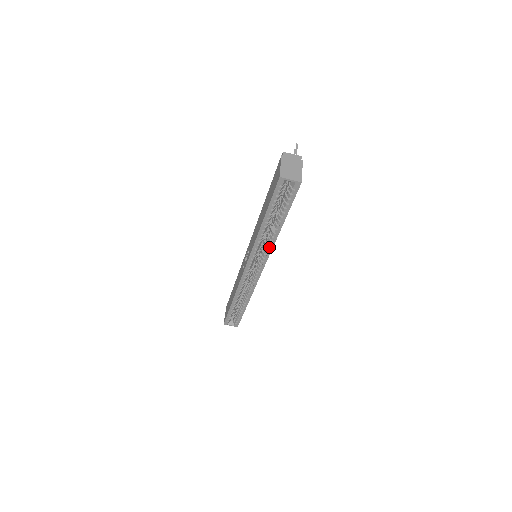
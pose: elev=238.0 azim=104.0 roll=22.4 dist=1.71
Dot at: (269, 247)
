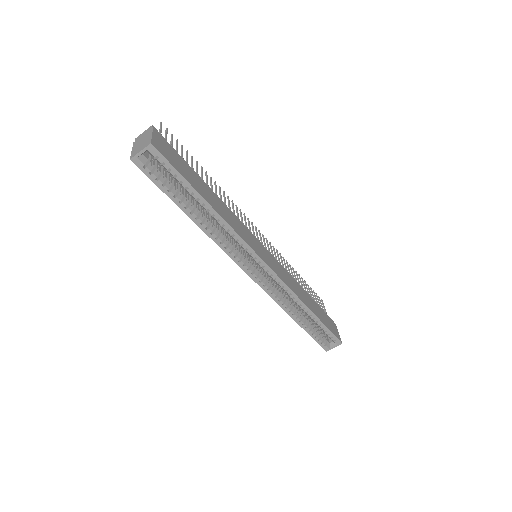
Dot at: (234, 235)
